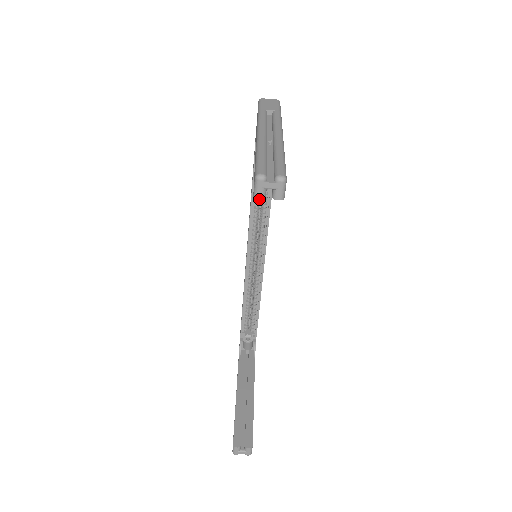
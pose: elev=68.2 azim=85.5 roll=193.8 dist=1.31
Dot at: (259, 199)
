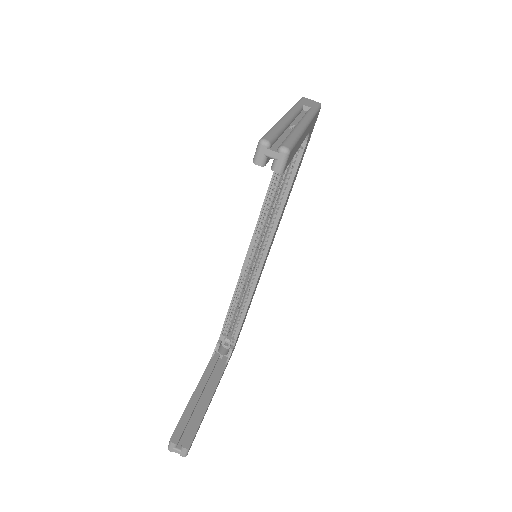
Dot at: (274, 198)
